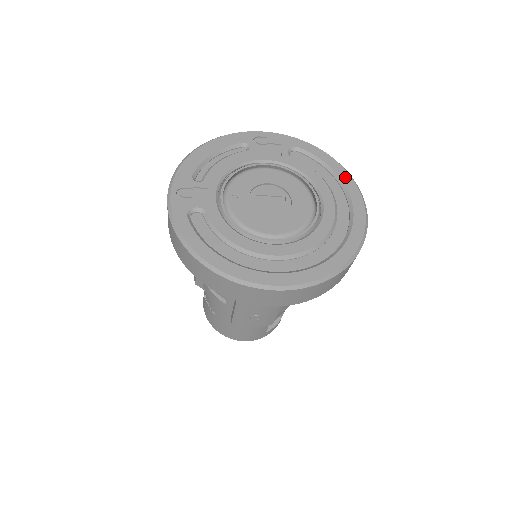
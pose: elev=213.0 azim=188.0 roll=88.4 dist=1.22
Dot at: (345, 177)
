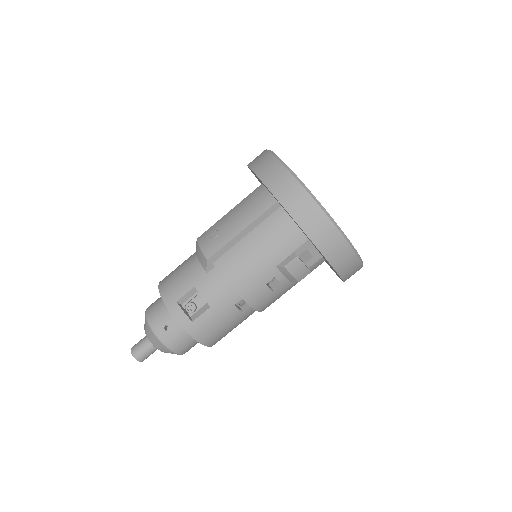
Dot at: occluded
